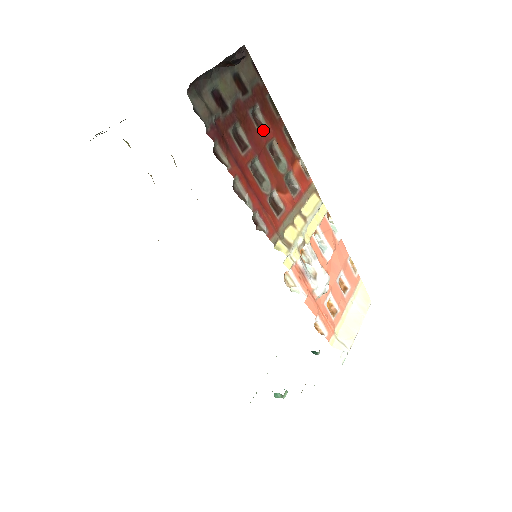
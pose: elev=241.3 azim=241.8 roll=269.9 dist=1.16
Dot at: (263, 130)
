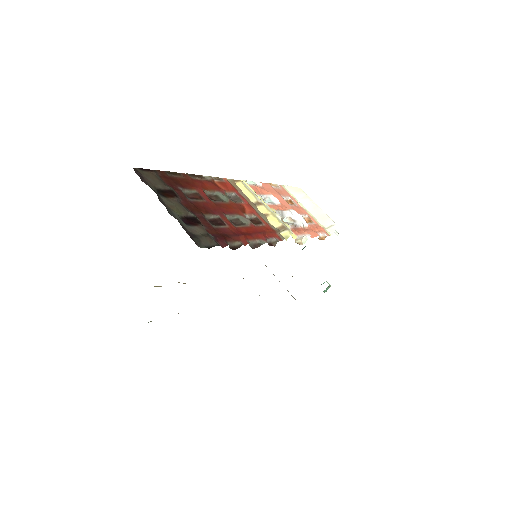
Dot at: (199, 196)
